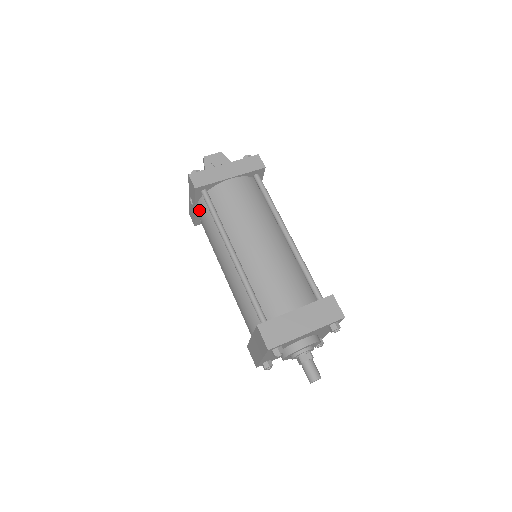
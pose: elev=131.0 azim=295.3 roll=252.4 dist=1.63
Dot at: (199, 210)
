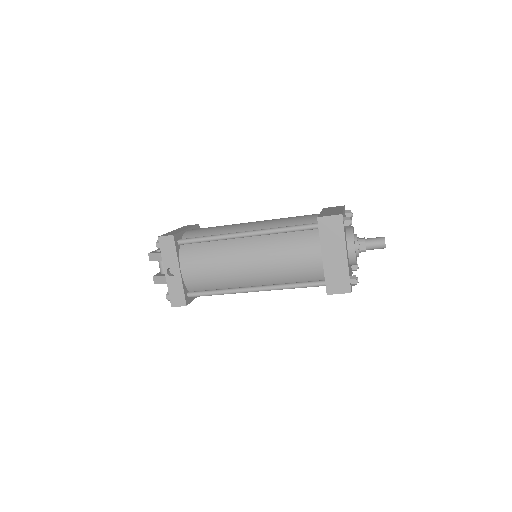
Dot at: (186, 263)
